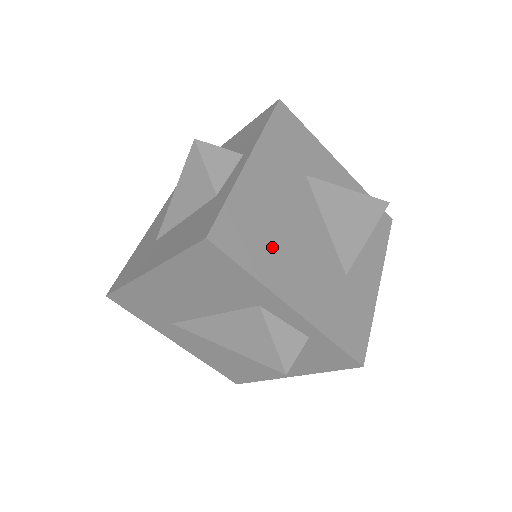
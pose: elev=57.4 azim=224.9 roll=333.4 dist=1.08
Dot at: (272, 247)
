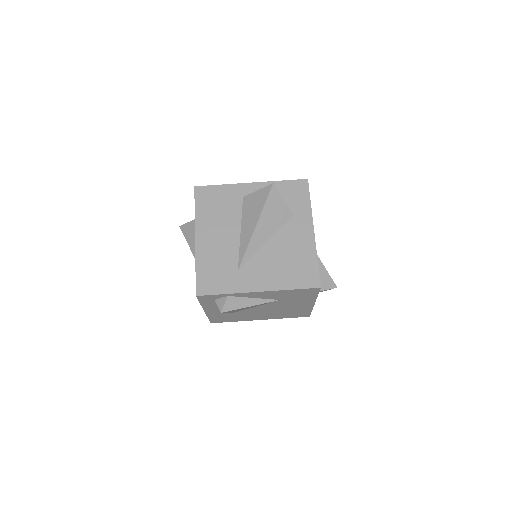
Dot at: occluded
